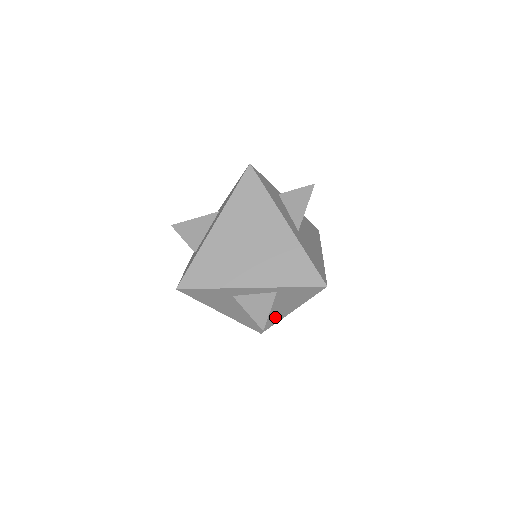
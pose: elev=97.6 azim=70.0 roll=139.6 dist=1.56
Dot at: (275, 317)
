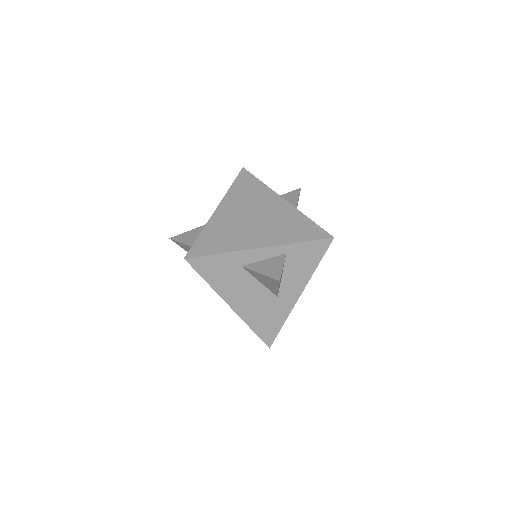
Dot at: (284, 308)
